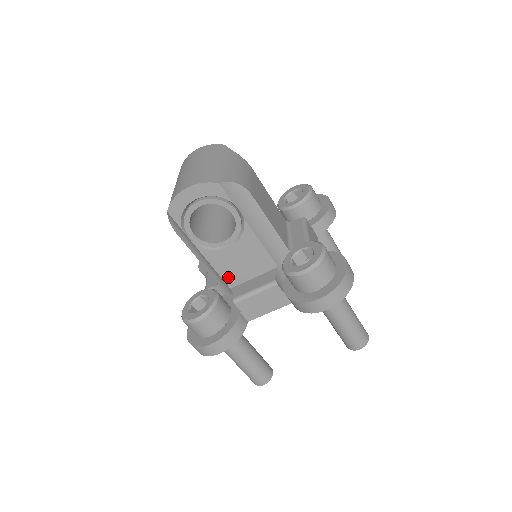
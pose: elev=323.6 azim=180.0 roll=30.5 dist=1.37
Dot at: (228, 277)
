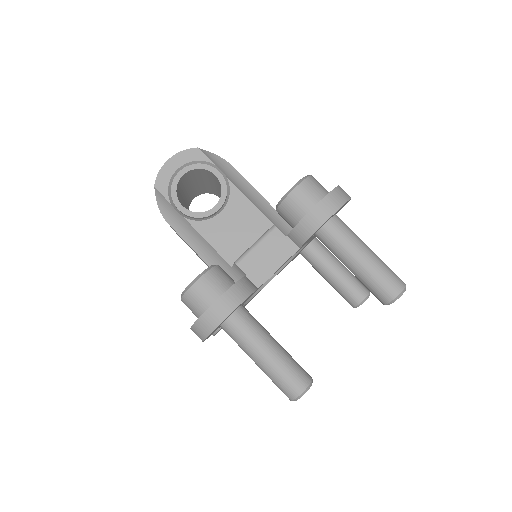
Dot at: (226, 252)
